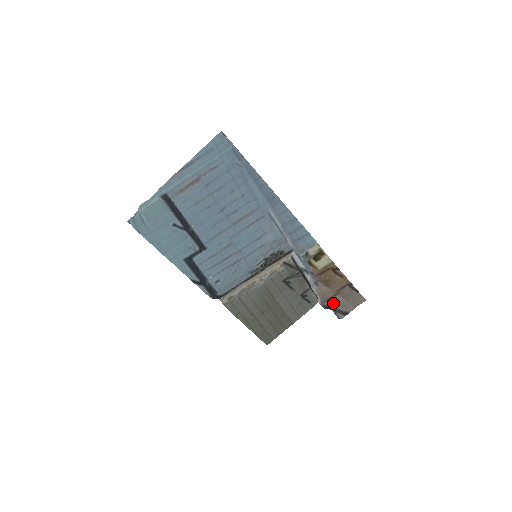
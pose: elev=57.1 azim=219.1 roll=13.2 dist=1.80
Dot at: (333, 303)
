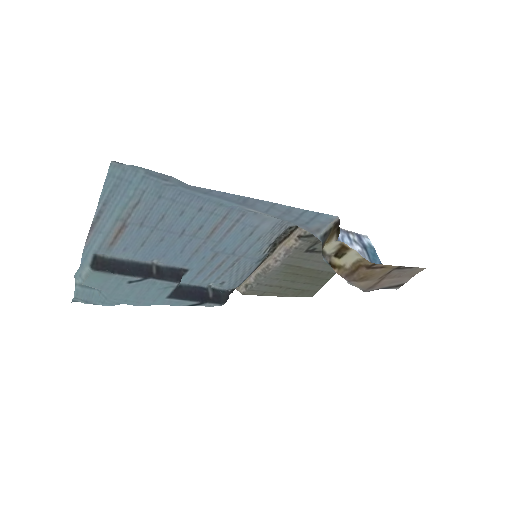
Dot at: (379, 286)
